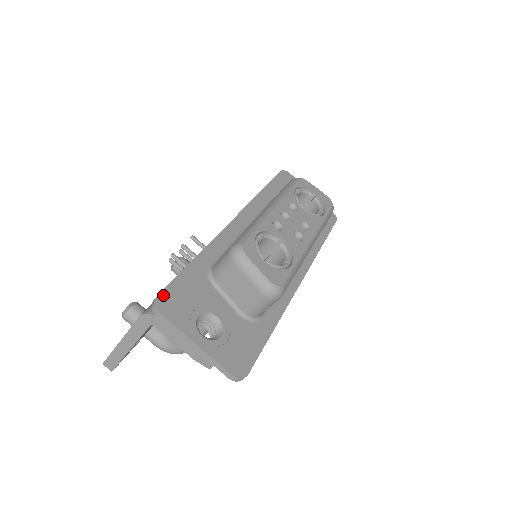
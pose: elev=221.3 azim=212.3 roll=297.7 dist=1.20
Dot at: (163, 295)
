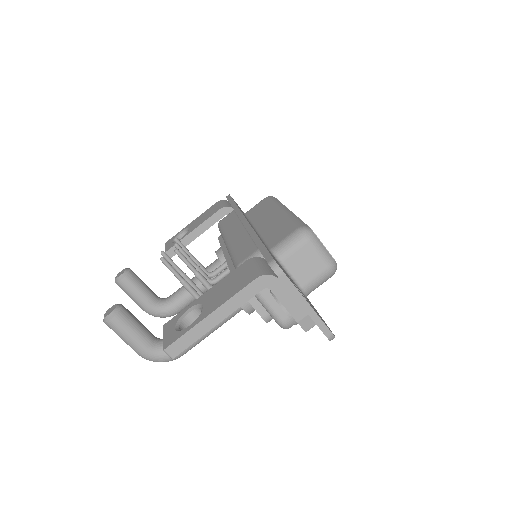
Dot at: (274, 259)
